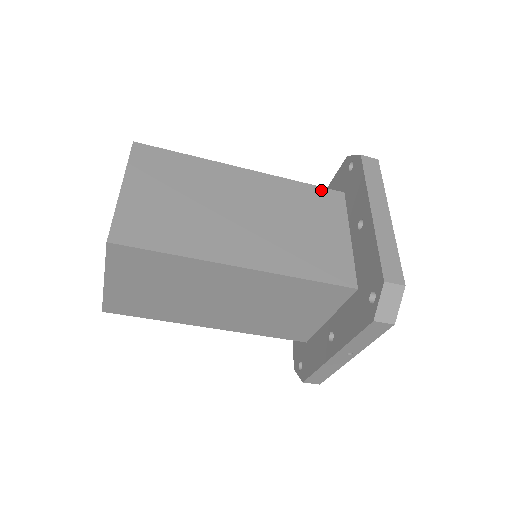
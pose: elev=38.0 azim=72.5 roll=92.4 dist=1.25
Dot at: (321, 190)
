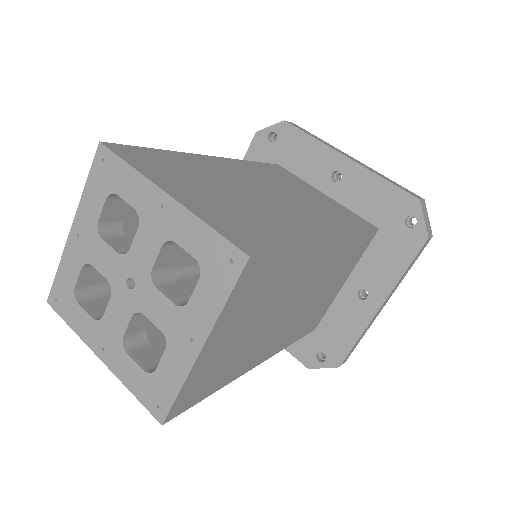
Dot at: (367, 236)
